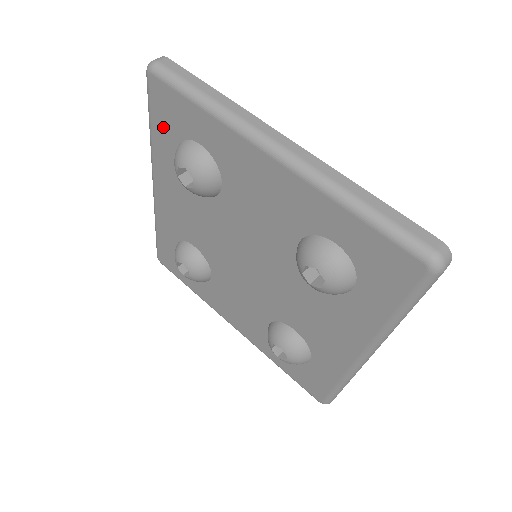
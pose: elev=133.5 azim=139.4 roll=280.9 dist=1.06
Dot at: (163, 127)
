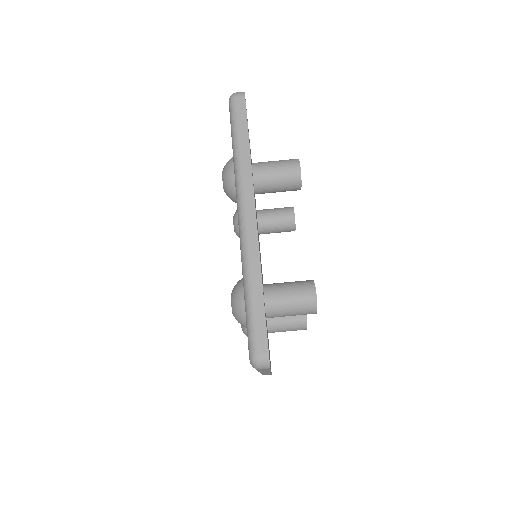
Dot at: occluded
